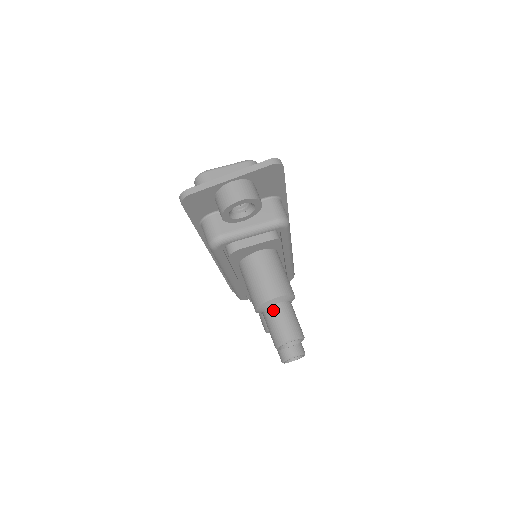
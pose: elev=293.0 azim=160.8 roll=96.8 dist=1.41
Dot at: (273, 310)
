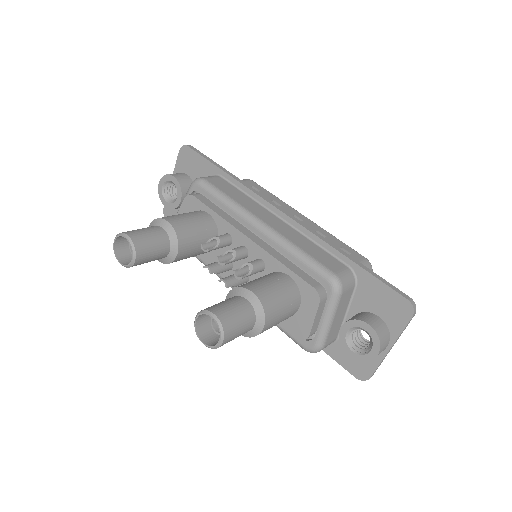
Dot at: occluded
